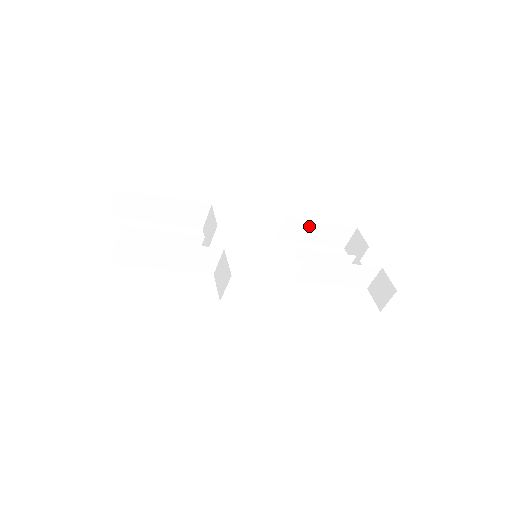
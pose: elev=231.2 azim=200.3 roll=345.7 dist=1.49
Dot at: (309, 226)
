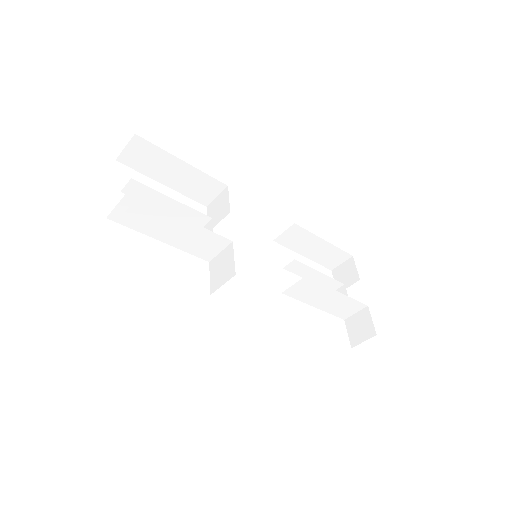
Dot at: (310, 239)
